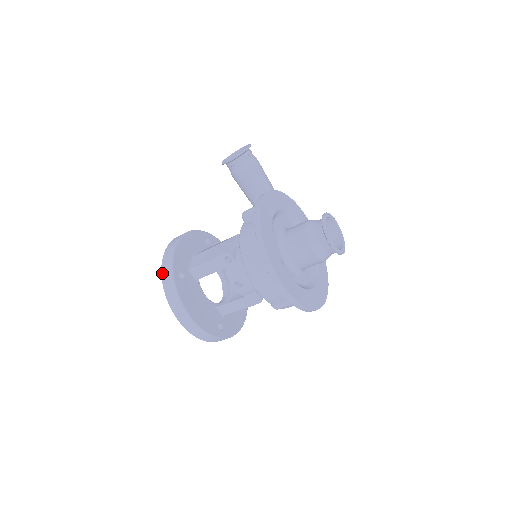
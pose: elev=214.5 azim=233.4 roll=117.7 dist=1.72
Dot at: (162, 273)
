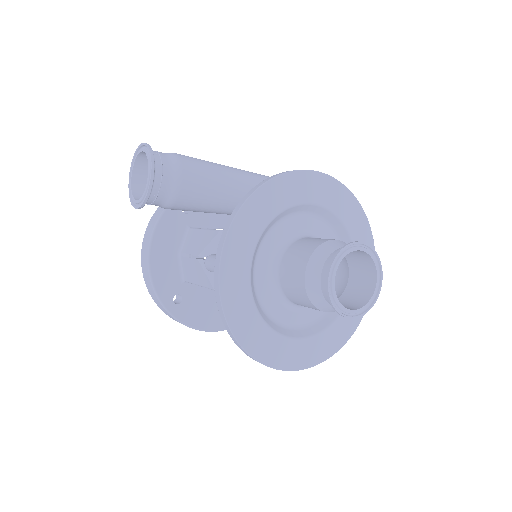
Dot at: occluded
